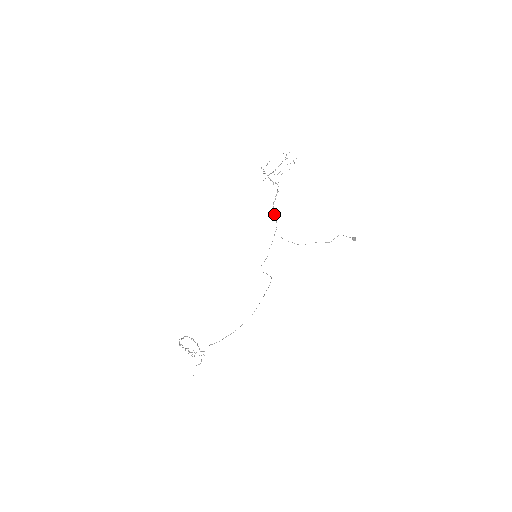
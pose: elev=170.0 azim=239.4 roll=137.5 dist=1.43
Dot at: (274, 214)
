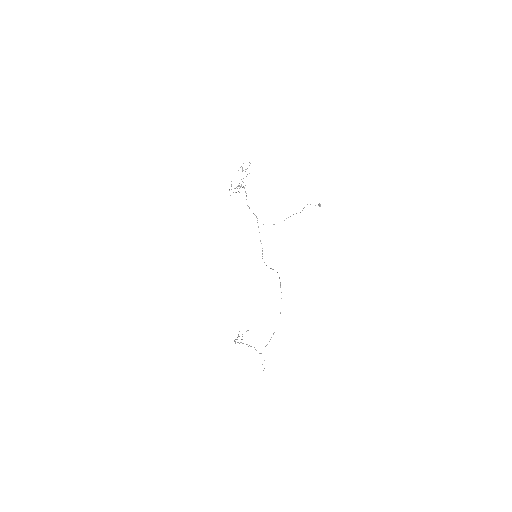
Dot at: occluded
